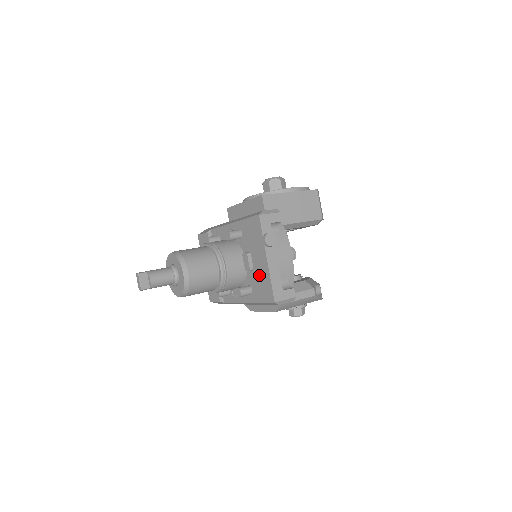
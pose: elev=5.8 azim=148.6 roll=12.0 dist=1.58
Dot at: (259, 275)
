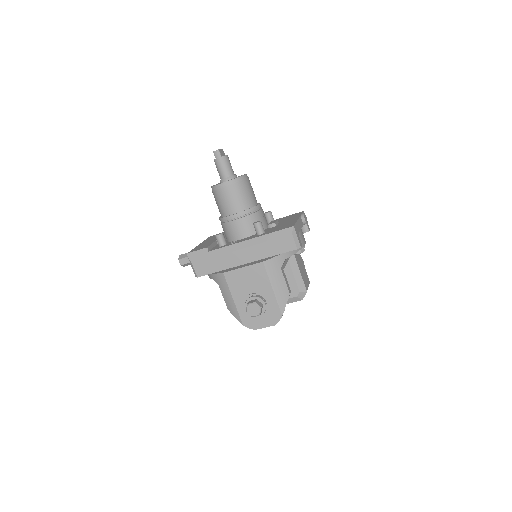
Dot at: (282, 225)
